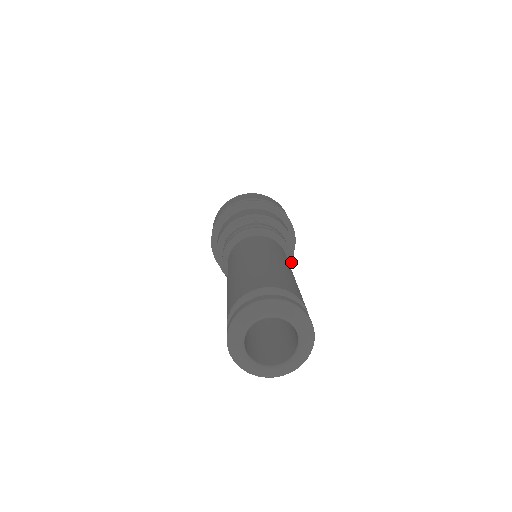
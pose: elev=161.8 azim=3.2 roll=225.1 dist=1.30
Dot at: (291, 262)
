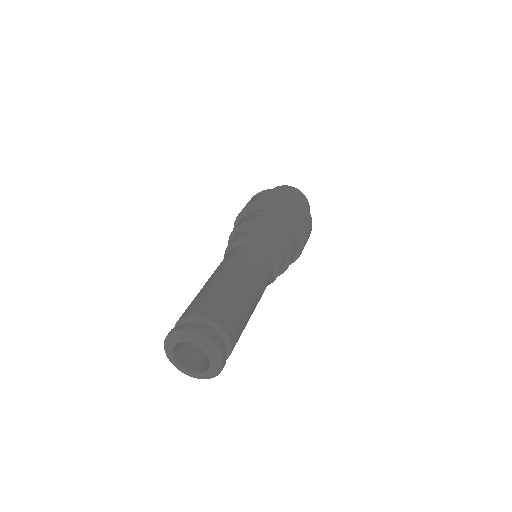
Dot at: (283, 236)
